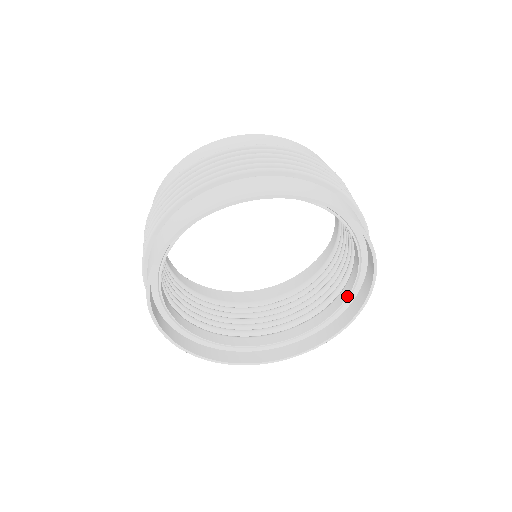
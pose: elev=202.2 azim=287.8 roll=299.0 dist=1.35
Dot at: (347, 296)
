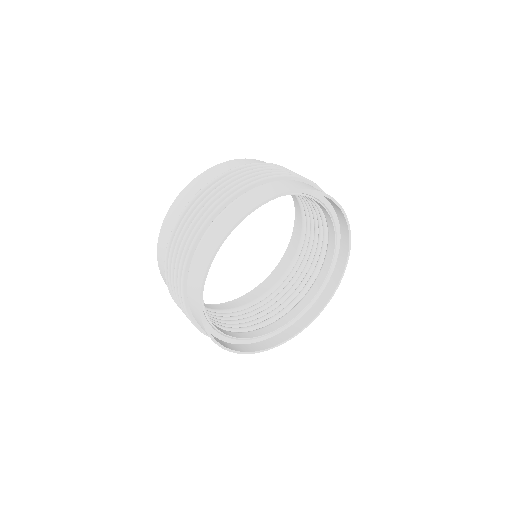
Dot at: (320, 288)
